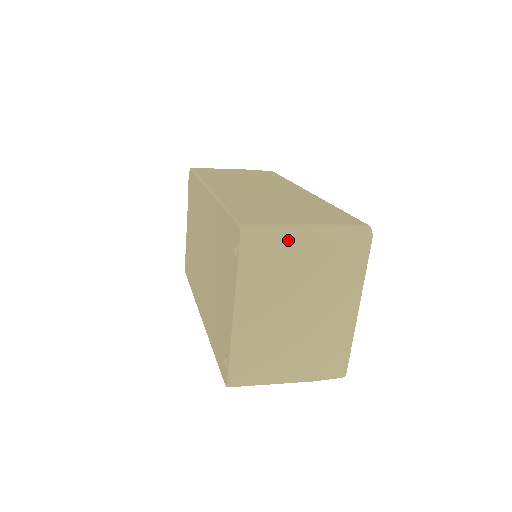
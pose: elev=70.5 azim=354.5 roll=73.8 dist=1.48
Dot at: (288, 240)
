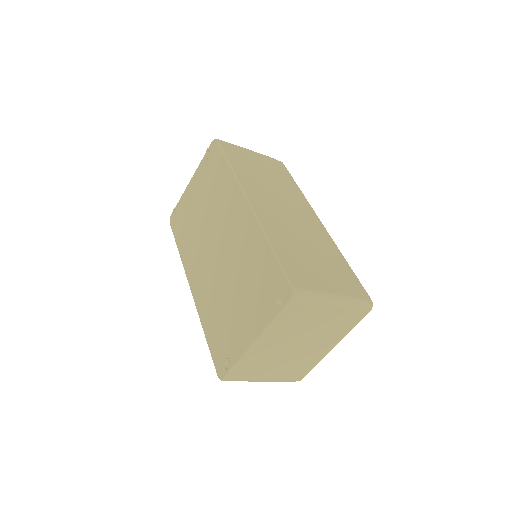
Dot at: (320, 306)
